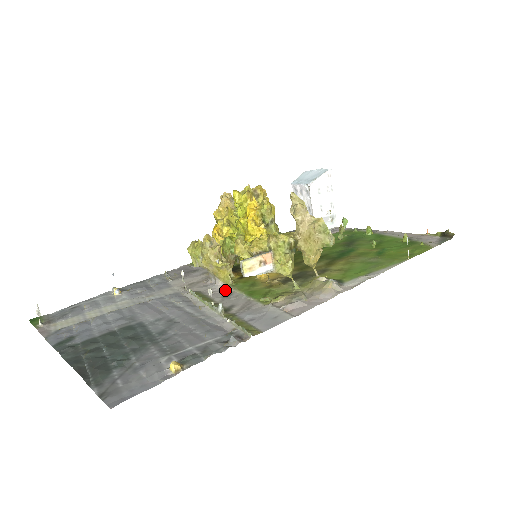
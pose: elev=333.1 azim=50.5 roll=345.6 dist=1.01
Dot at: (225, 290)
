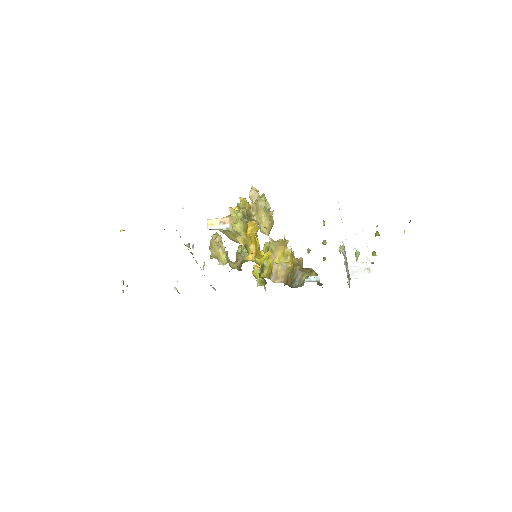
Dot at: occluded
